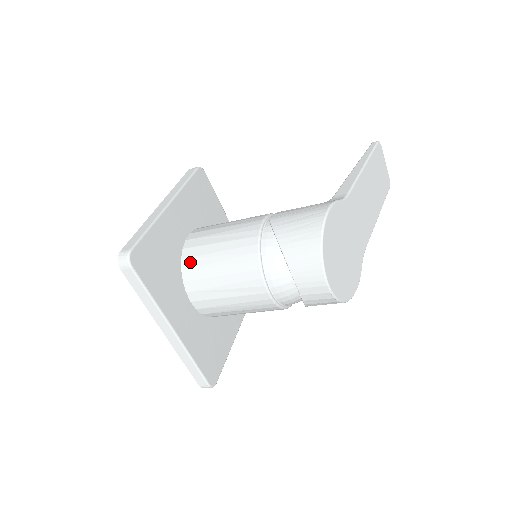
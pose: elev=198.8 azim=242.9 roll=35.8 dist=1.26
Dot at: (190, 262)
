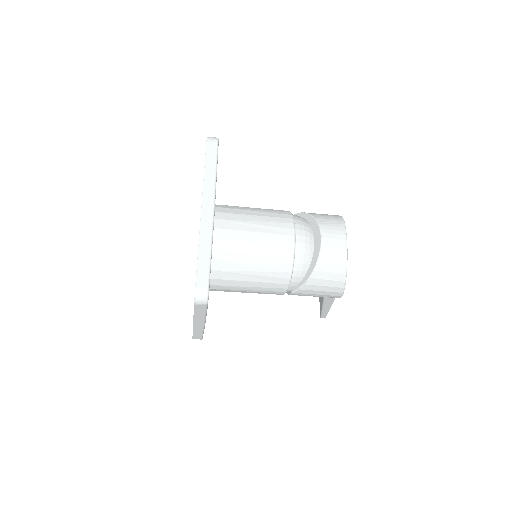
Dot at: (224, 206)
